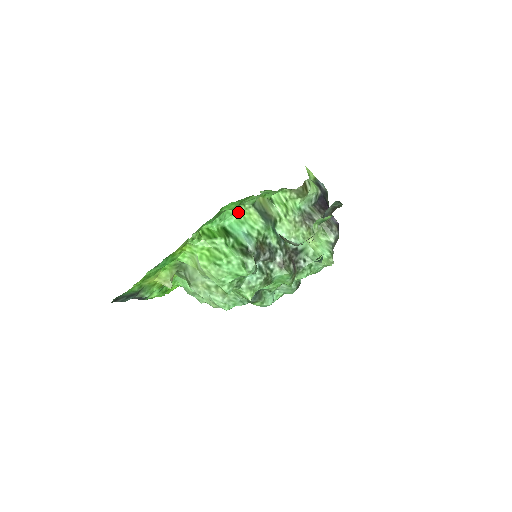
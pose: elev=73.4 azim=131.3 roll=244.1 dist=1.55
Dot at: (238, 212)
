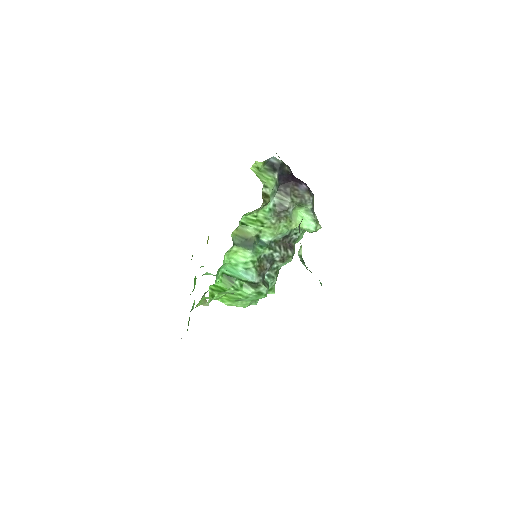
Dot at: (226, 260)
